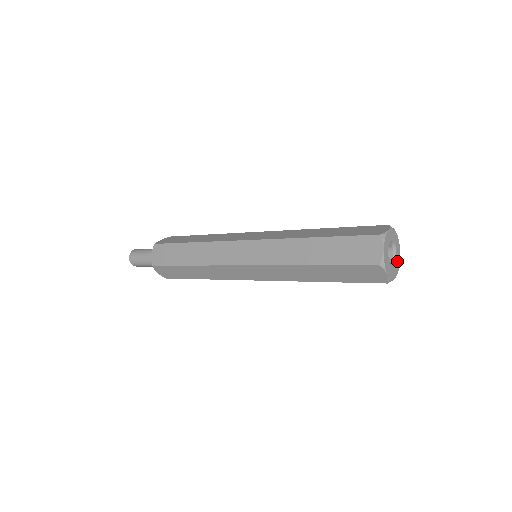
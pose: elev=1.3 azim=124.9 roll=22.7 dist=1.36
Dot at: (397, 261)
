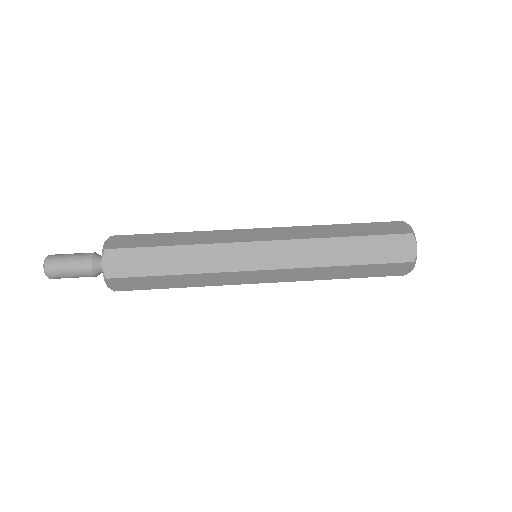
Dot at: occluded
